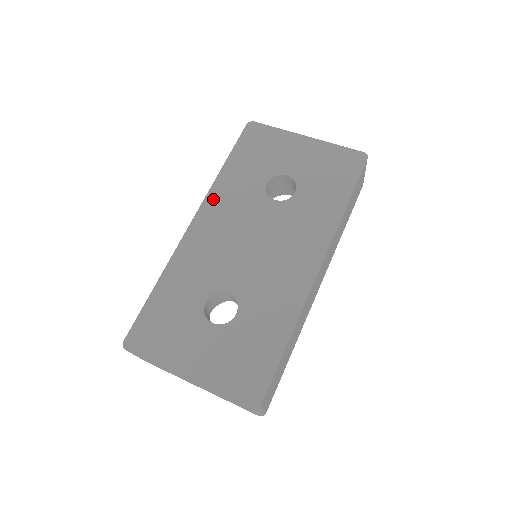
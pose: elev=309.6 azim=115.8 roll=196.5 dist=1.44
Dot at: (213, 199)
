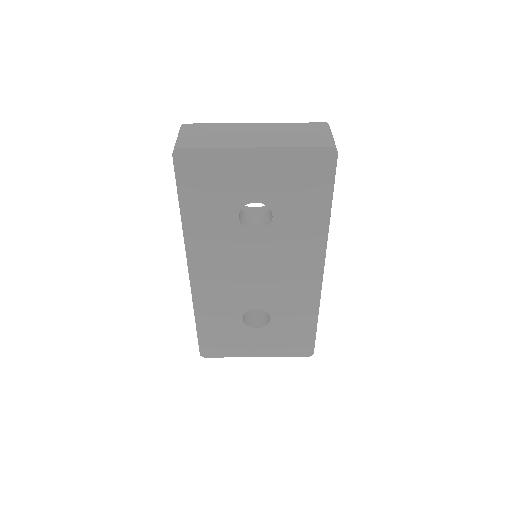
Dot at: (194, 249)
